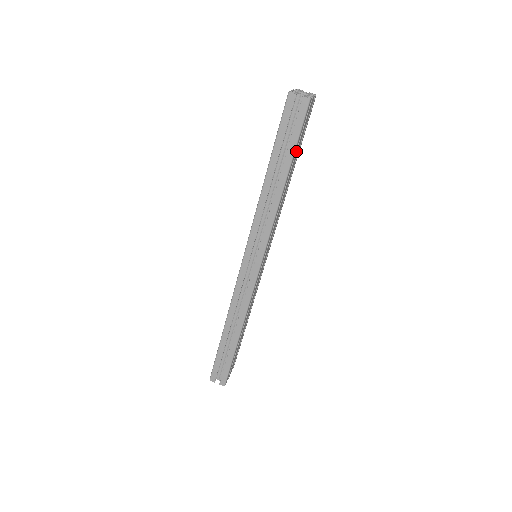
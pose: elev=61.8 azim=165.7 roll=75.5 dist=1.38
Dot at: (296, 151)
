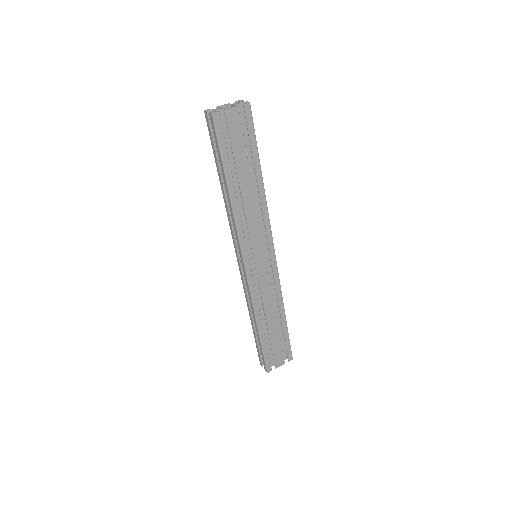
Dot at: (234, 160)
